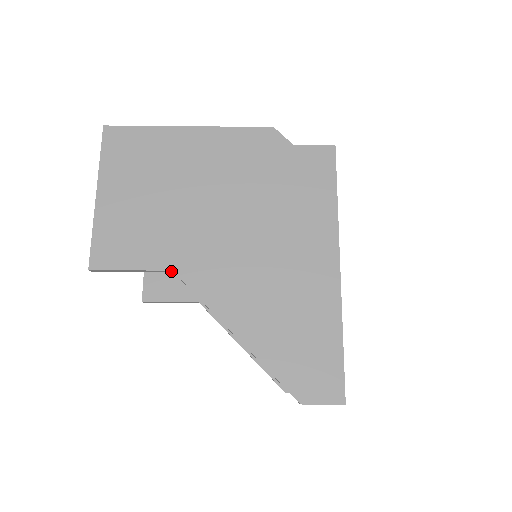
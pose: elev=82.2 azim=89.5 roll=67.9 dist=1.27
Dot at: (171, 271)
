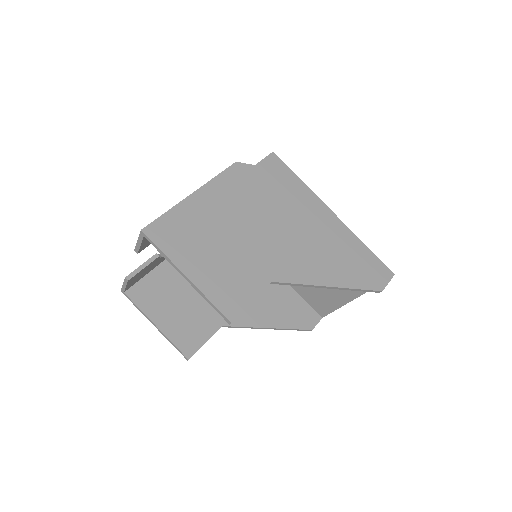
Dot at: (270, 283)
